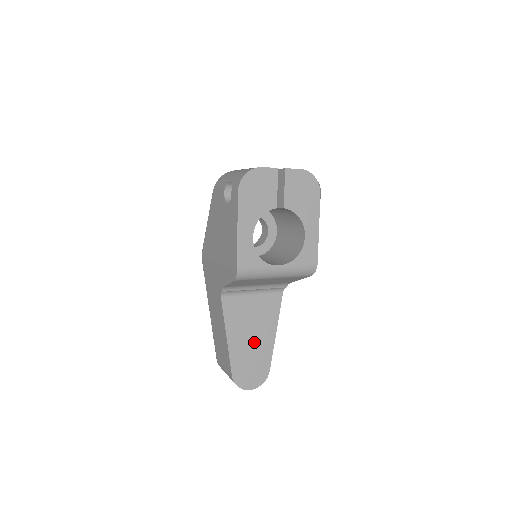
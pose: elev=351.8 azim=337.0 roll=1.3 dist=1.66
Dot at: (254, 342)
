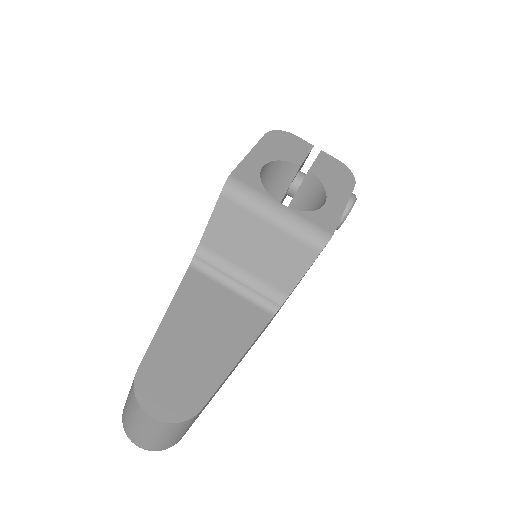
Dot at: (201, 347)
